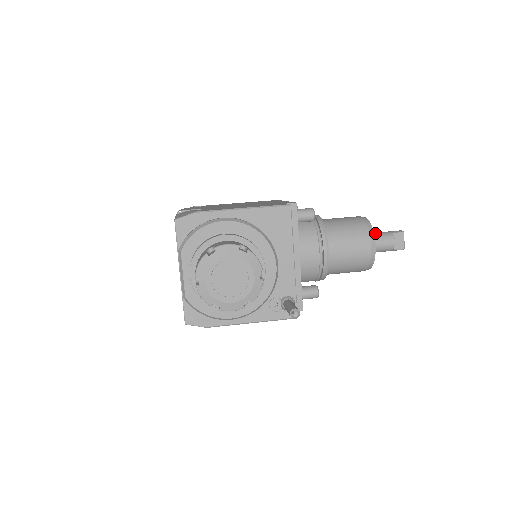
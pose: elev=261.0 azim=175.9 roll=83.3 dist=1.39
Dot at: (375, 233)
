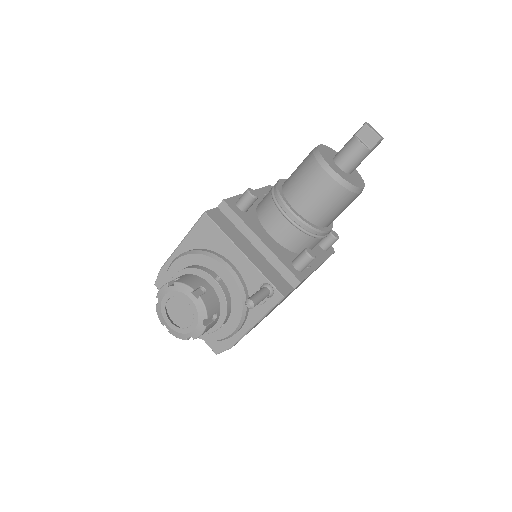
Dot at: (340, 150)
